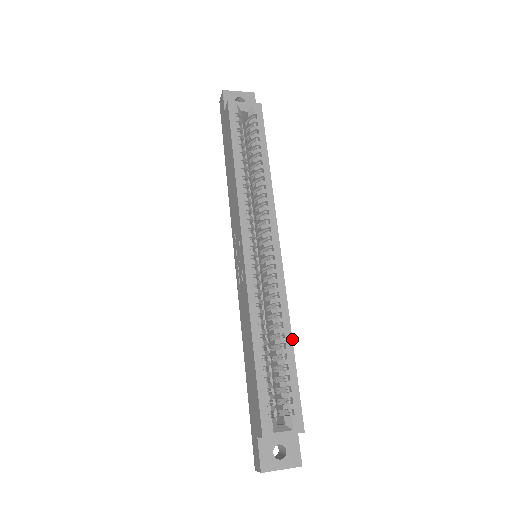
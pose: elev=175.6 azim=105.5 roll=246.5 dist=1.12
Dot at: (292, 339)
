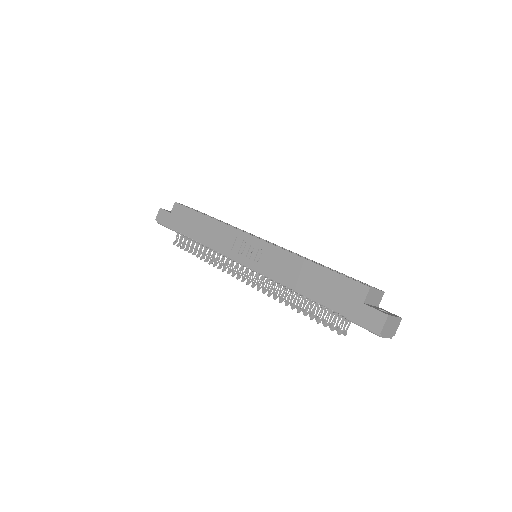
Dot at: occluded
